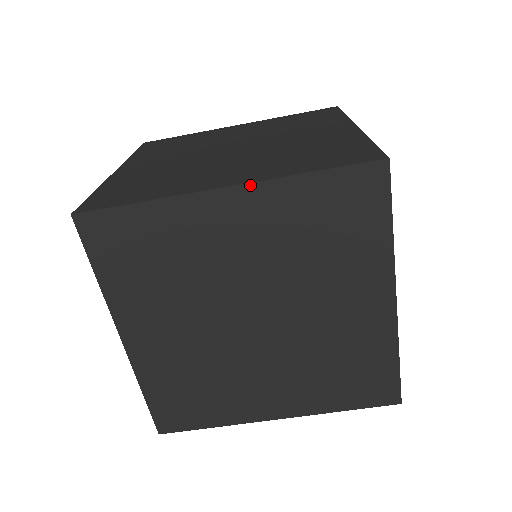
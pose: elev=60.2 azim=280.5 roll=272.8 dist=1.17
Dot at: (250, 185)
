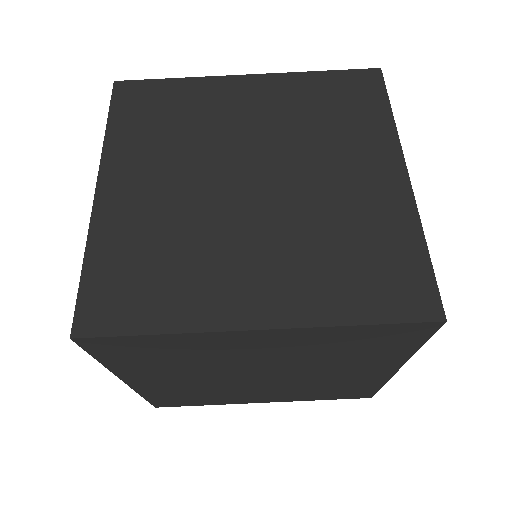
Dot at: (287, 329)
